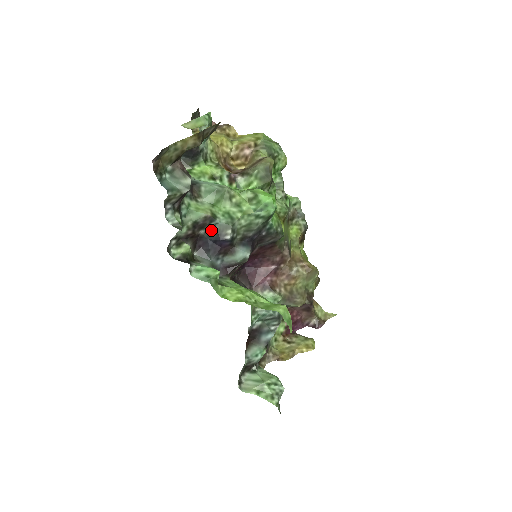
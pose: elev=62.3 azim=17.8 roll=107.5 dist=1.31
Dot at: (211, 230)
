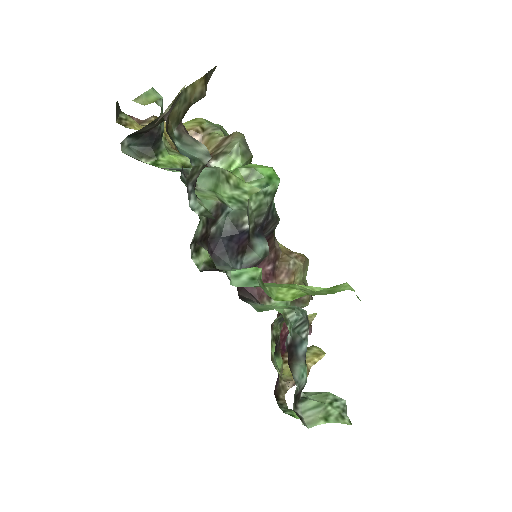
Dot at: (223, 224)
